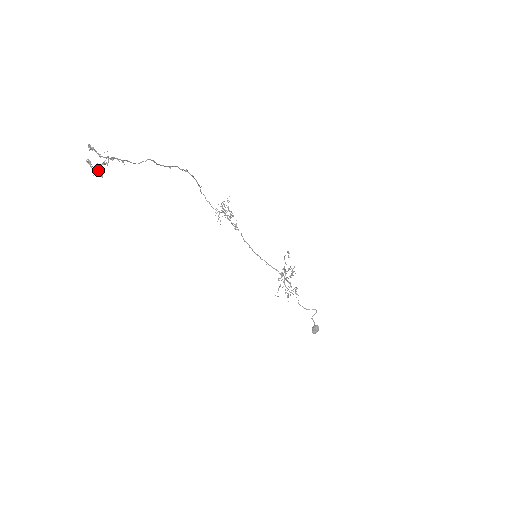
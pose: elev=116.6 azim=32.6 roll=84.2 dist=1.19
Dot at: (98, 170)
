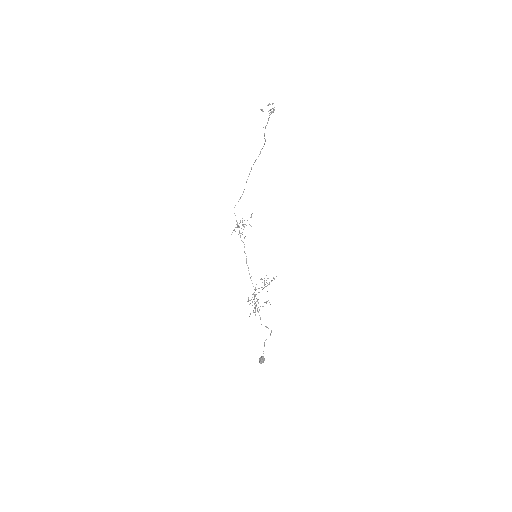
Dot at: occluded
